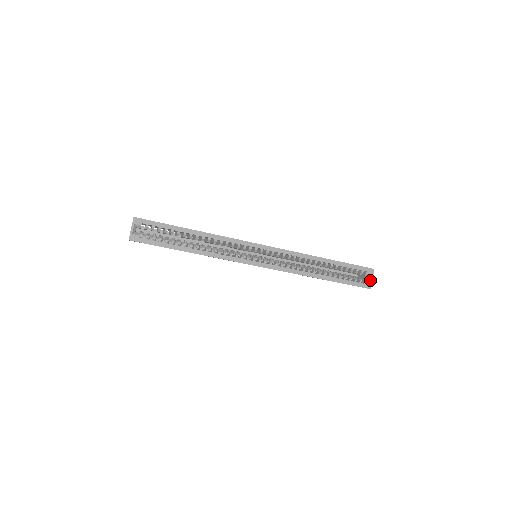
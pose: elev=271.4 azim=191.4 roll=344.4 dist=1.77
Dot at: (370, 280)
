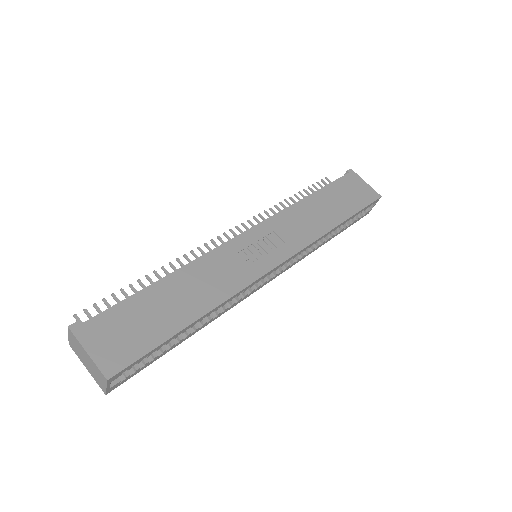
Dot at: (372, 207)
